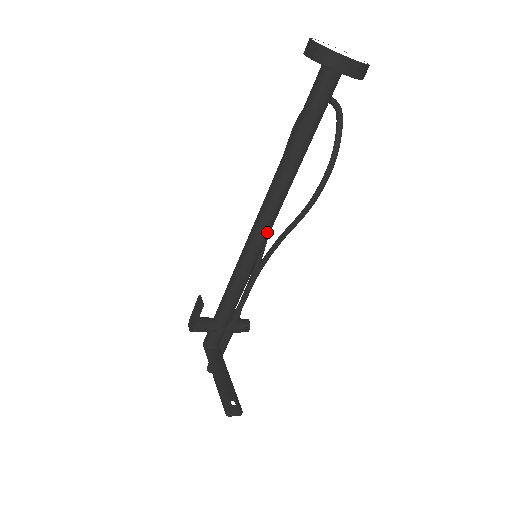
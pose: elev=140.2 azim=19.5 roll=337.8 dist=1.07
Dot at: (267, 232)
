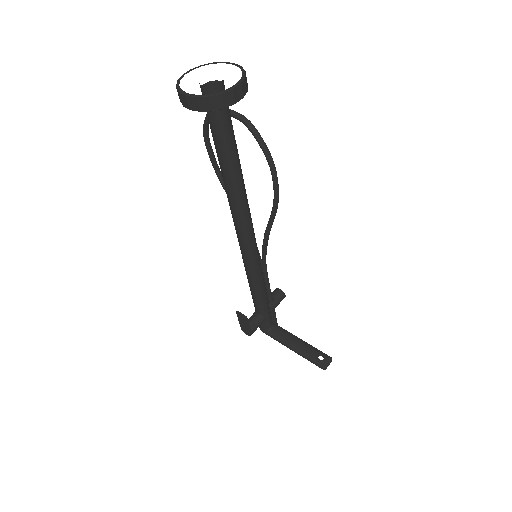
Dot at: (254, 239)
